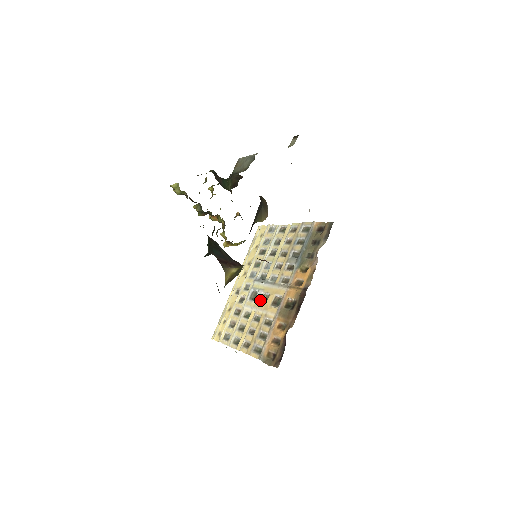
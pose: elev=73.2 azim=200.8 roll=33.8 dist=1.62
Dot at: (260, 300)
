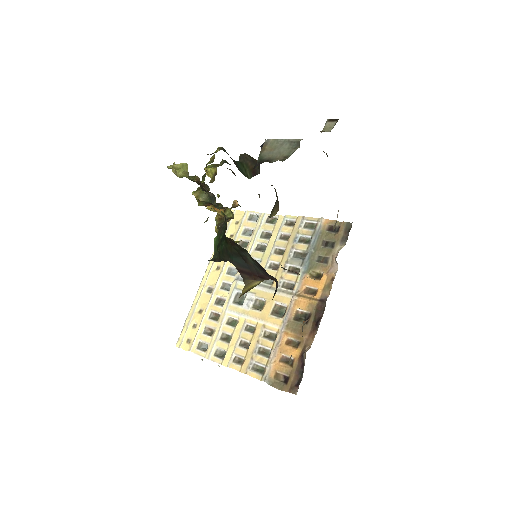
Dot at: (252, 306)
